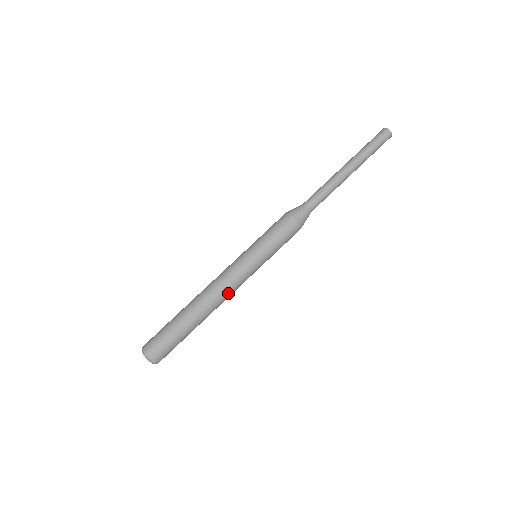
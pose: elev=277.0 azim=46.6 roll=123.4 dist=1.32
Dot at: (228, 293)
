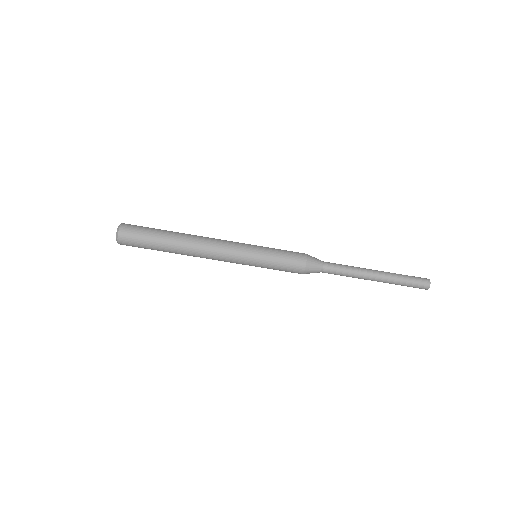
Dot at: (212, 258)
